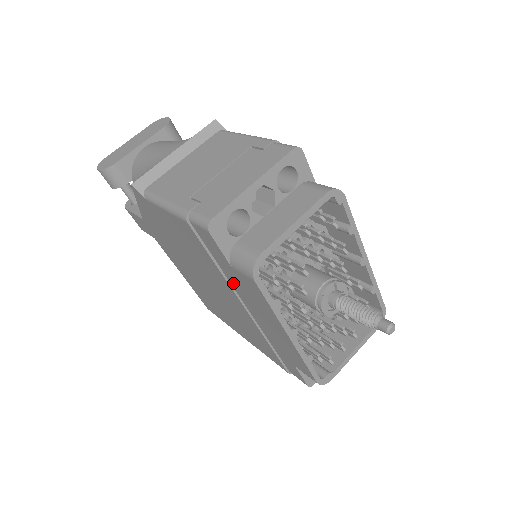
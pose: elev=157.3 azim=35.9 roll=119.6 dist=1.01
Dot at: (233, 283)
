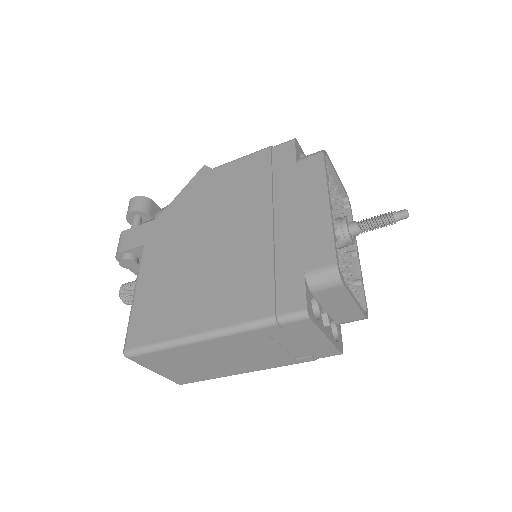
Dot at: (279, 190)
